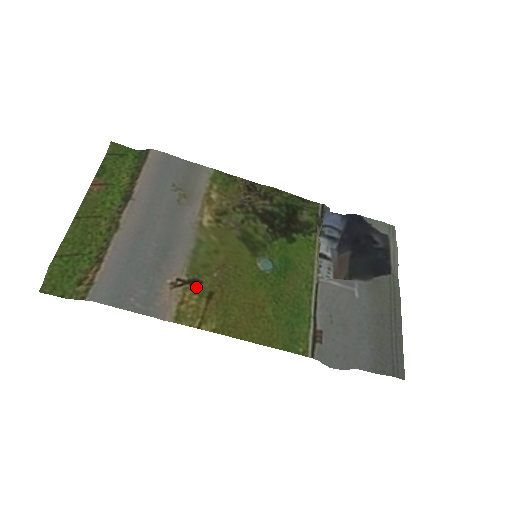
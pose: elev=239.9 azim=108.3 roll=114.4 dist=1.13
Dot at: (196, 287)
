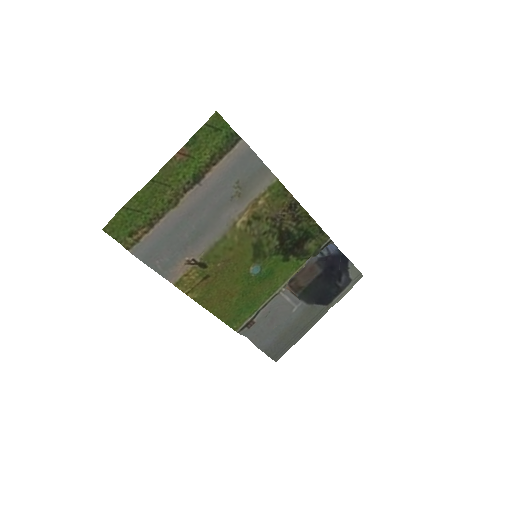
Dot at: (201, 269)
